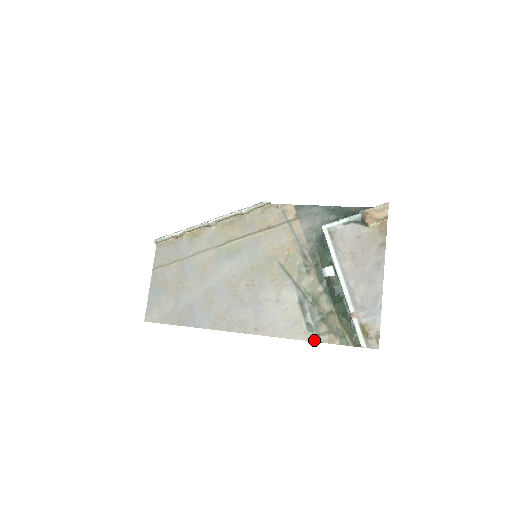
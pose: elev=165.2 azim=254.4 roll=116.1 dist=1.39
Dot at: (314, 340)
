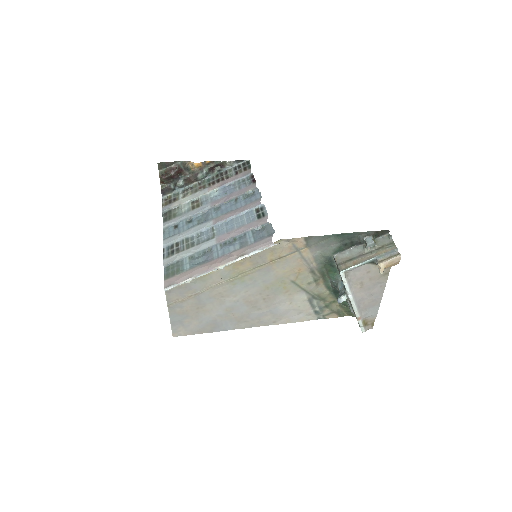
Dot at: (320, 318)
